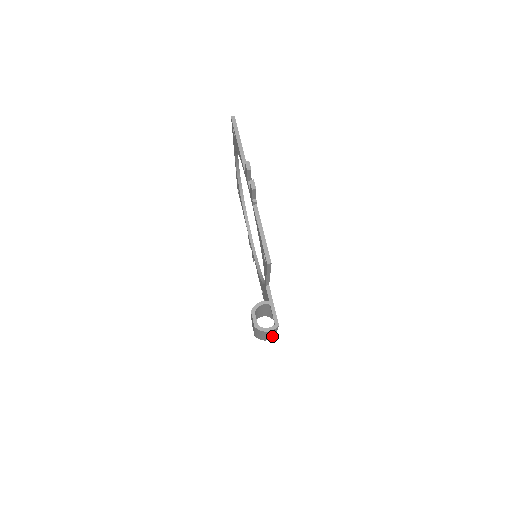
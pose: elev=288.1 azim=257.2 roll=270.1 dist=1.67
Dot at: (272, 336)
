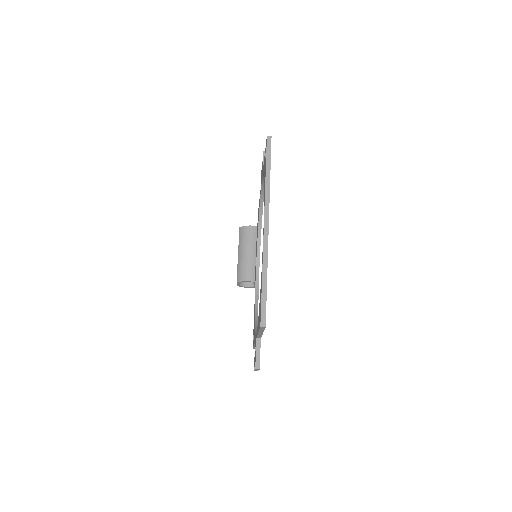
Dot at: occluded
